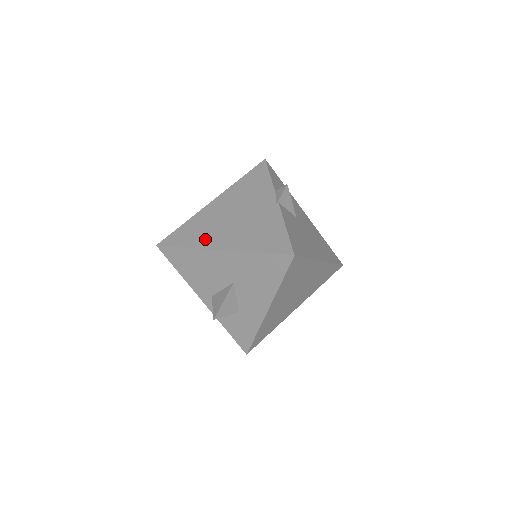
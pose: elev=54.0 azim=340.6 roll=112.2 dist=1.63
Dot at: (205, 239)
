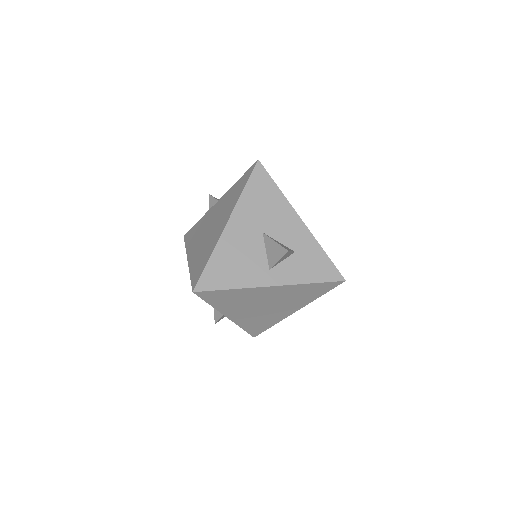
Dot at: (212, 243)
